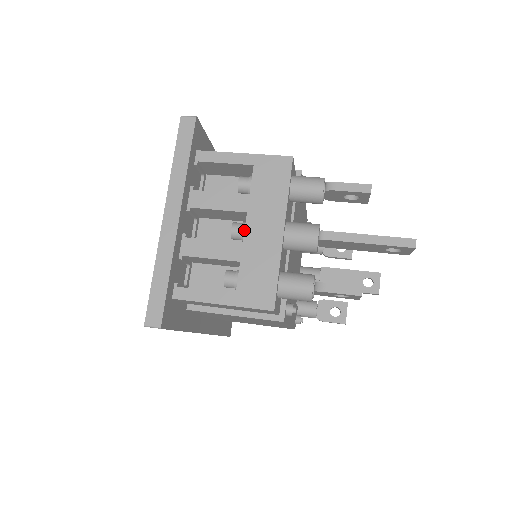
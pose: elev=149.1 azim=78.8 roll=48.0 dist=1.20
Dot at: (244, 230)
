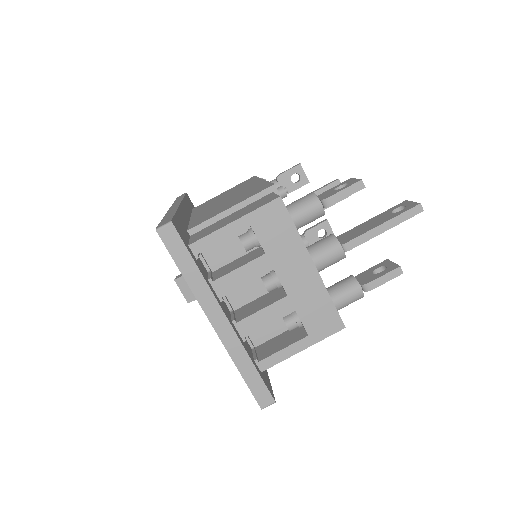
Dot at: occluded
